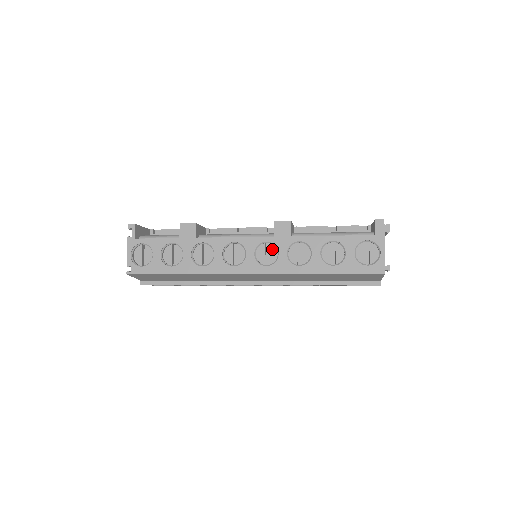
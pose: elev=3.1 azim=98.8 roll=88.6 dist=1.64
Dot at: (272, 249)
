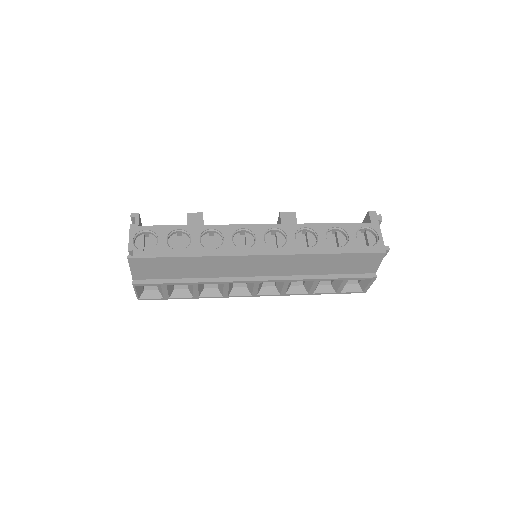
Dot at: (279, 237)
